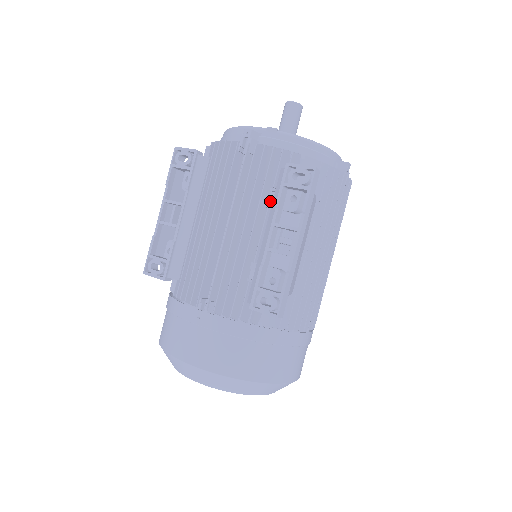
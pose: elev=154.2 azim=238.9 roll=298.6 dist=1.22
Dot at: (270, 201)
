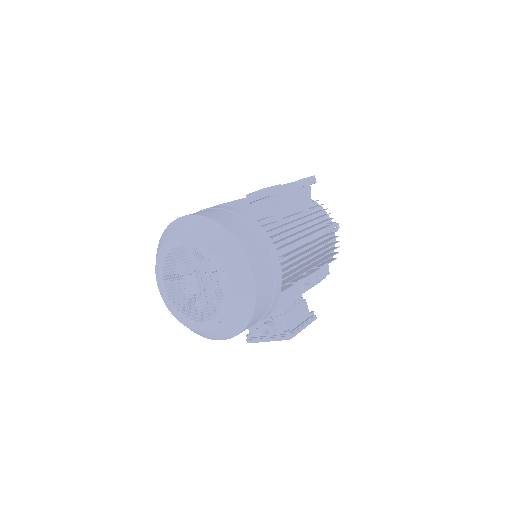
Dot at: occluded
